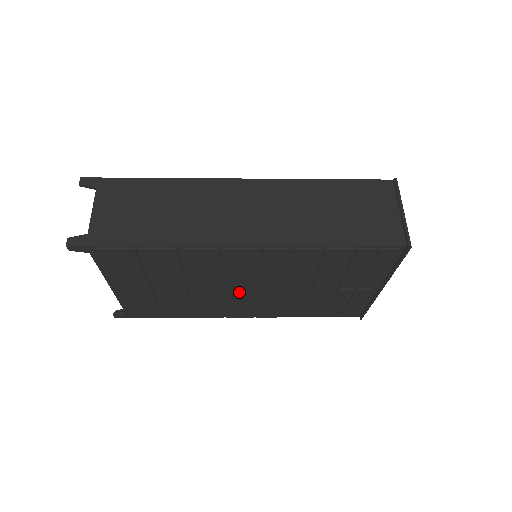
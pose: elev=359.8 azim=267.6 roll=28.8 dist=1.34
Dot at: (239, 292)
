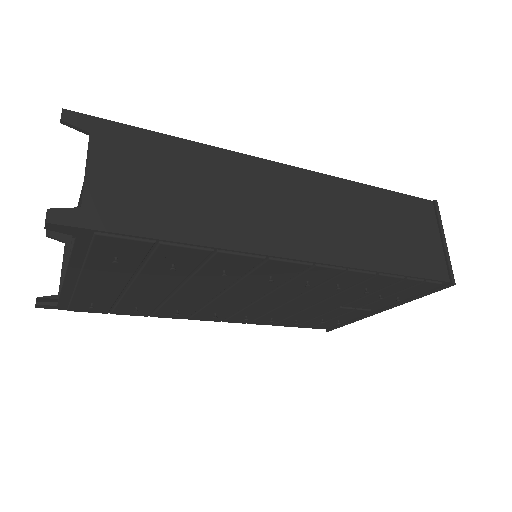
Dot at: (234, 299)
